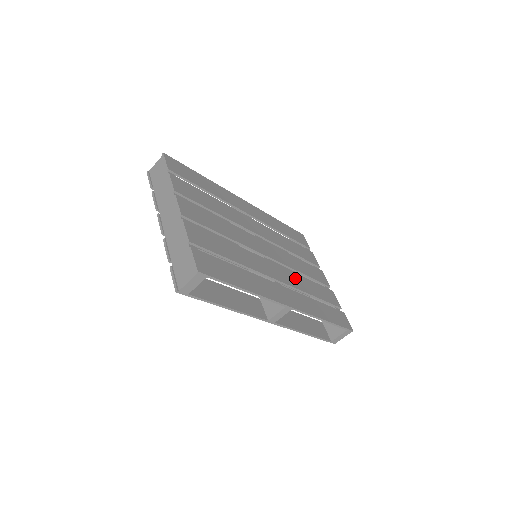
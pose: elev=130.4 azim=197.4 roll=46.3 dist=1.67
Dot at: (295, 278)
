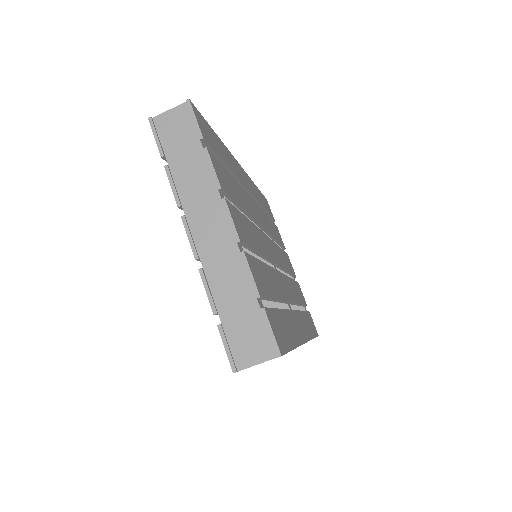
Dot at: (290, 286)
